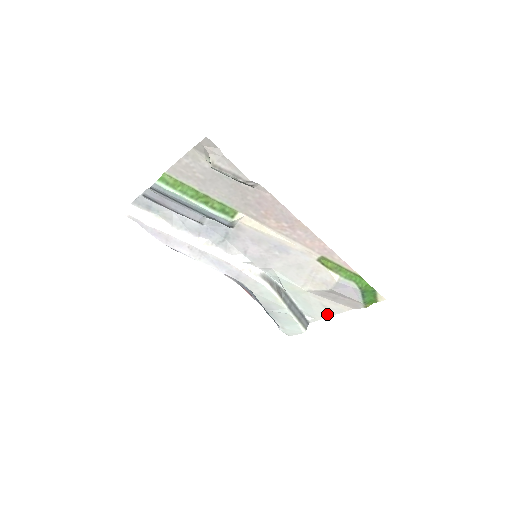
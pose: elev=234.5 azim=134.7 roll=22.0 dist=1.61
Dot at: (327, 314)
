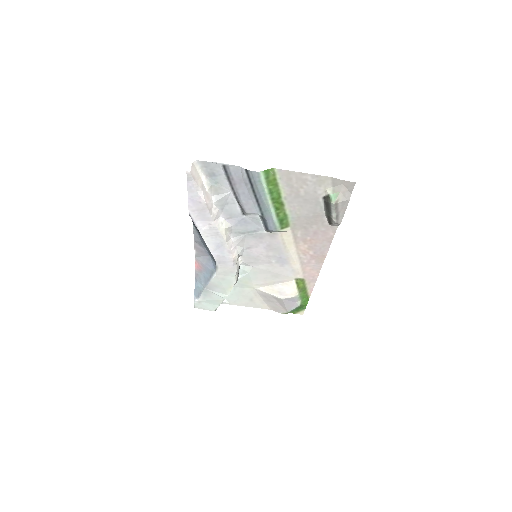
Dot at: (245, 304)
